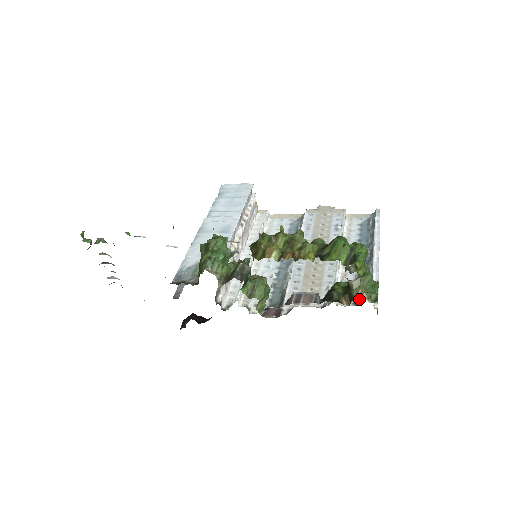
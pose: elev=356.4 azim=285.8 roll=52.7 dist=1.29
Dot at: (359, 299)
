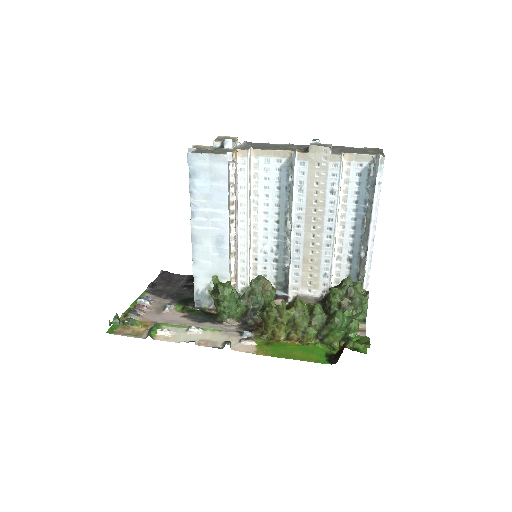
Dot at: (352, 280)
